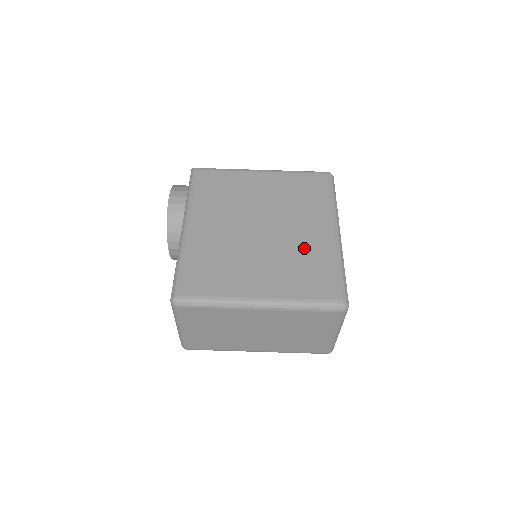
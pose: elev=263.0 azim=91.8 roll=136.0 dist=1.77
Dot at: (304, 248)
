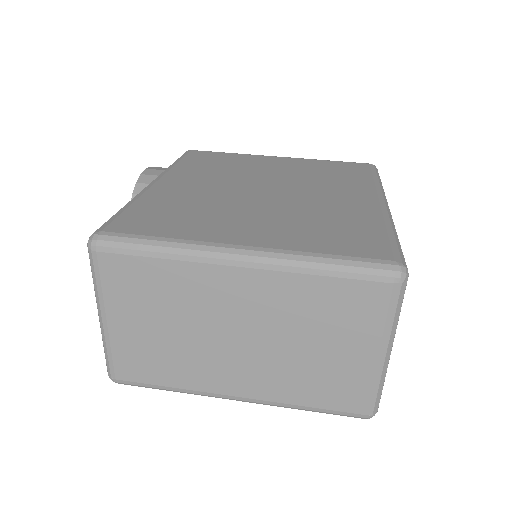
Dot at: (329, 209)
